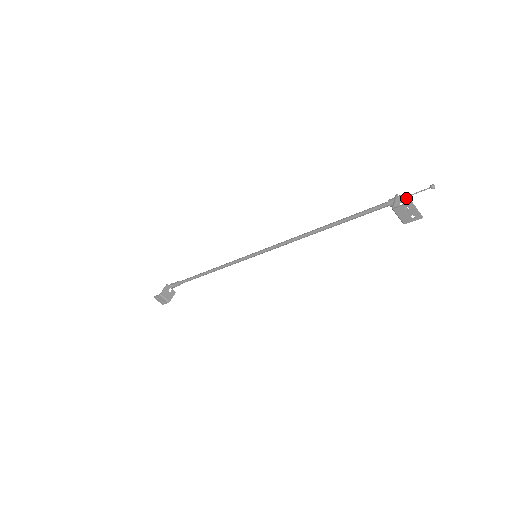
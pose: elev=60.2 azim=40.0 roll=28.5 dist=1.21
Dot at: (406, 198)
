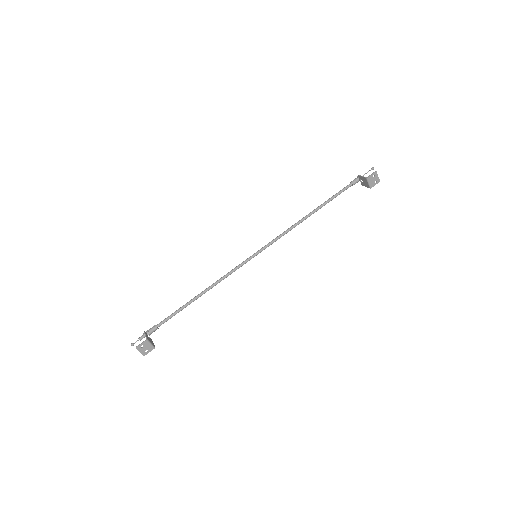
Dot at: occluded
